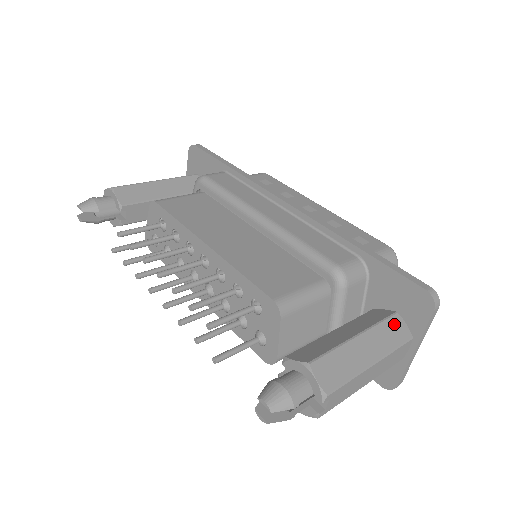
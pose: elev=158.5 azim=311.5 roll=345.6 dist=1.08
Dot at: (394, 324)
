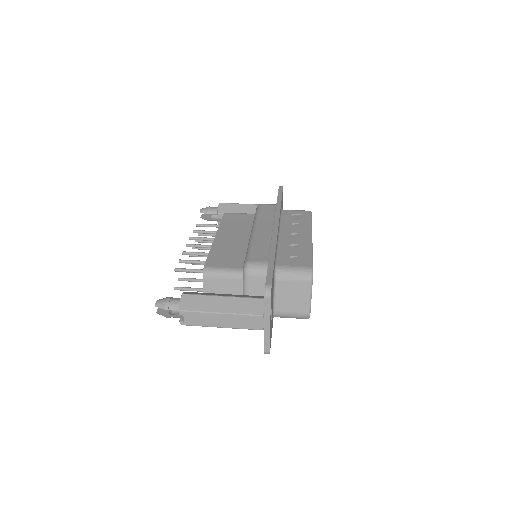
Dot at: (255, 303)
